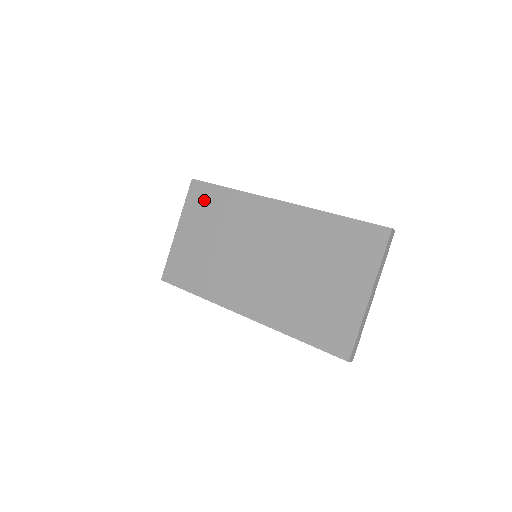
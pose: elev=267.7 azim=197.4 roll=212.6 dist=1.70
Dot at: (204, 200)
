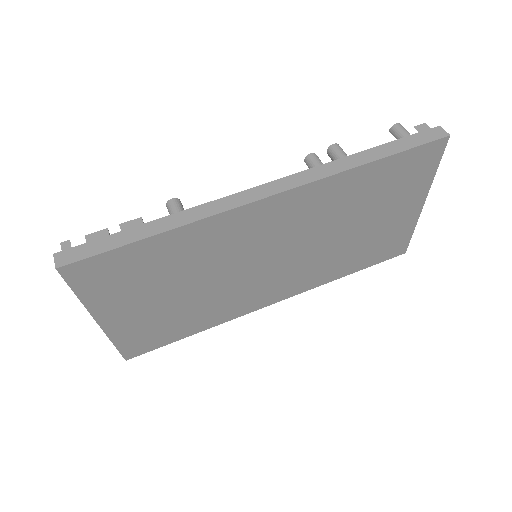
Dot at: (119, 273)
